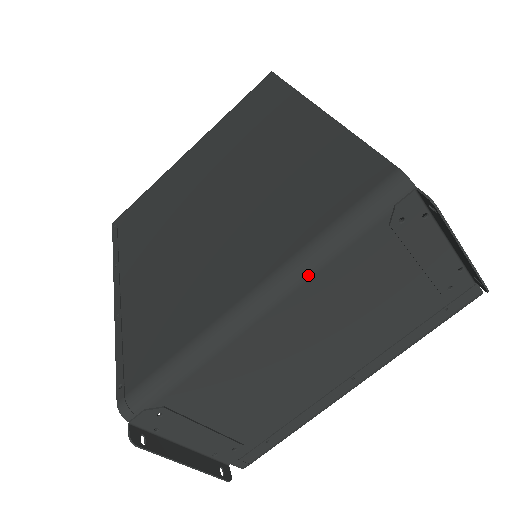
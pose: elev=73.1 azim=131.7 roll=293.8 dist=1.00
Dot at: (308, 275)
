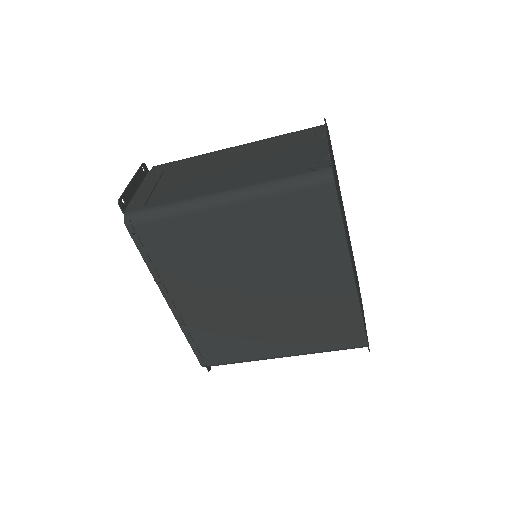
Dot at: occluded
